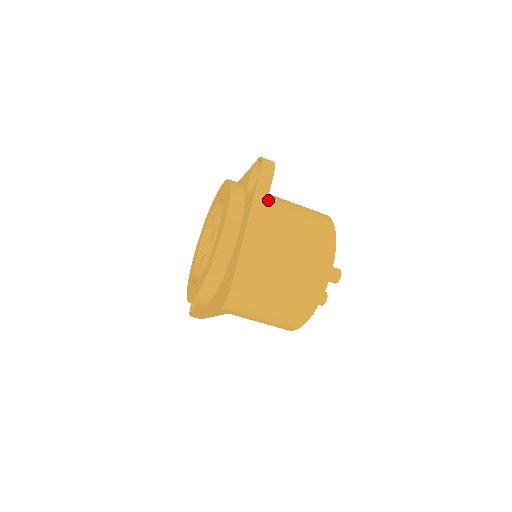
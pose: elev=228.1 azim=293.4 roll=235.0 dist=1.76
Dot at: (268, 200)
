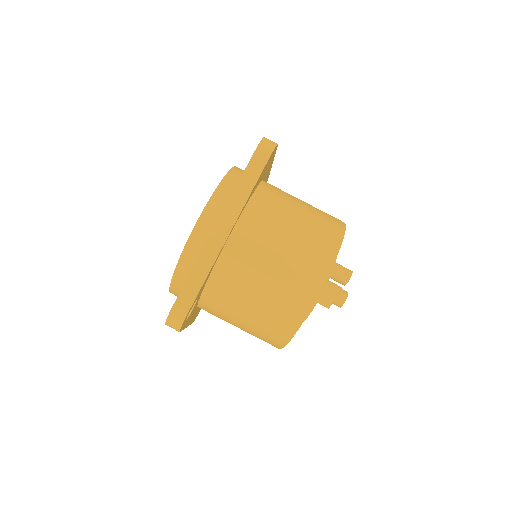
Dot at: occluded
